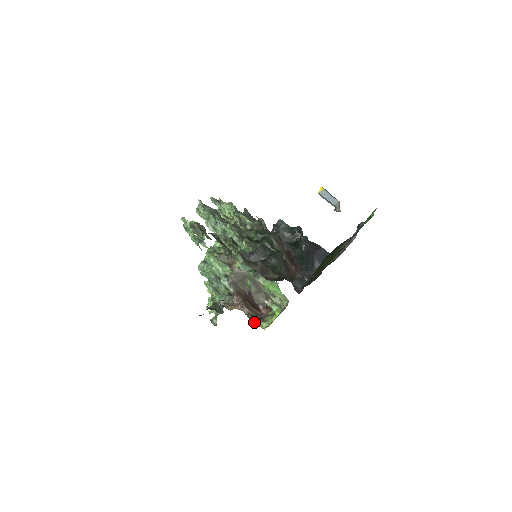
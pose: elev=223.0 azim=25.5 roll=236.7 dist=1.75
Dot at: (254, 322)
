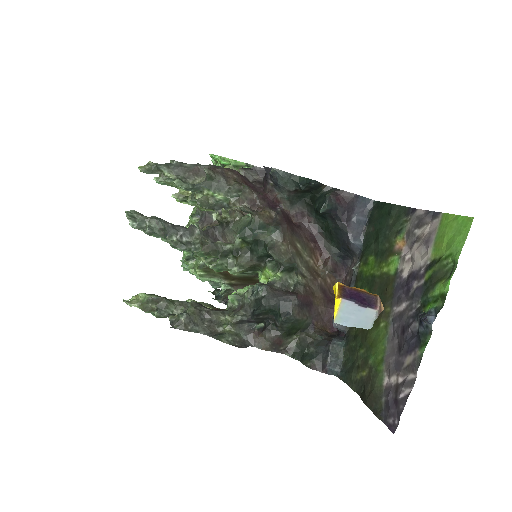
Dot at: occluded
